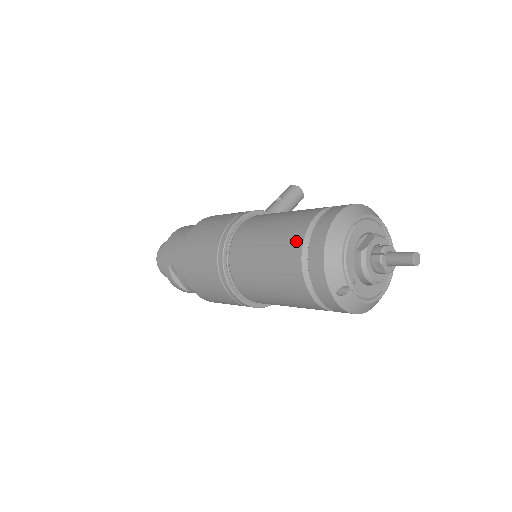
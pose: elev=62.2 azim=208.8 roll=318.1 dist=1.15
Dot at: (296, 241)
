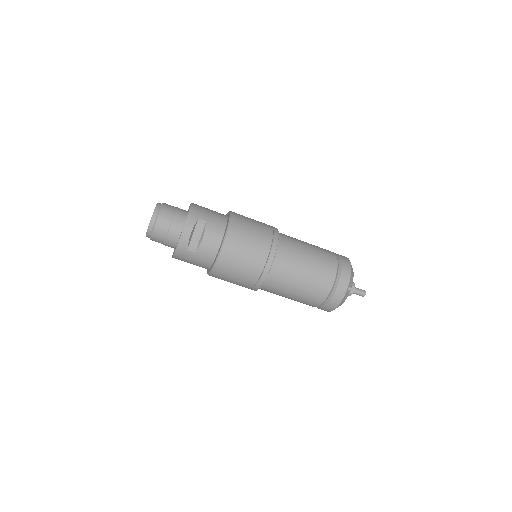
Dot at: (333, 256)
